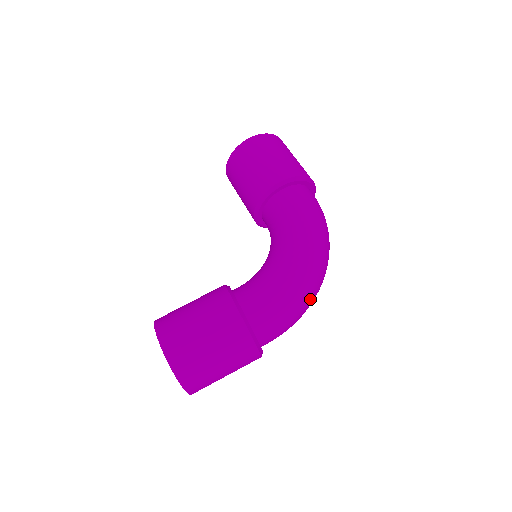
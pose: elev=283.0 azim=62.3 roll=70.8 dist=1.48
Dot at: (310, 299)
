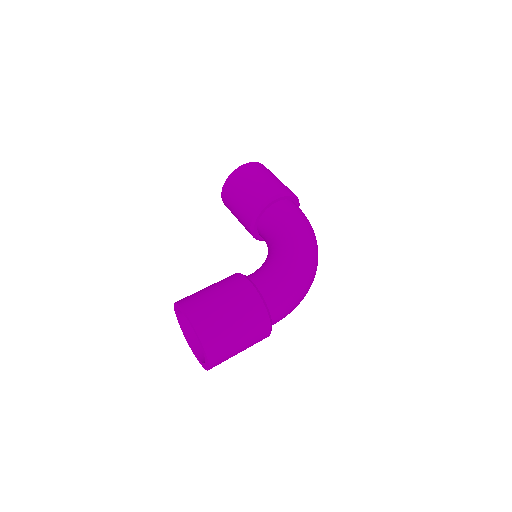
Dot at: (308, 286)
